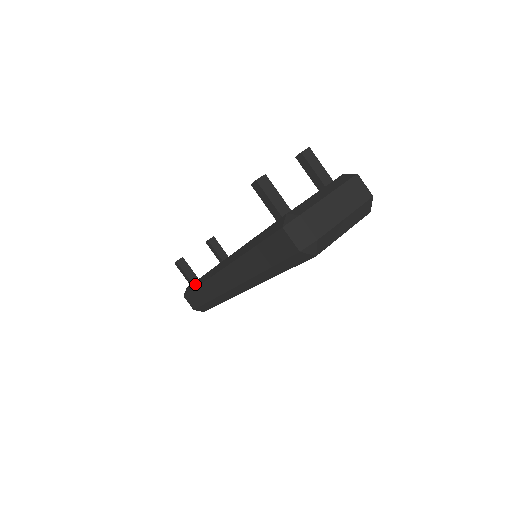
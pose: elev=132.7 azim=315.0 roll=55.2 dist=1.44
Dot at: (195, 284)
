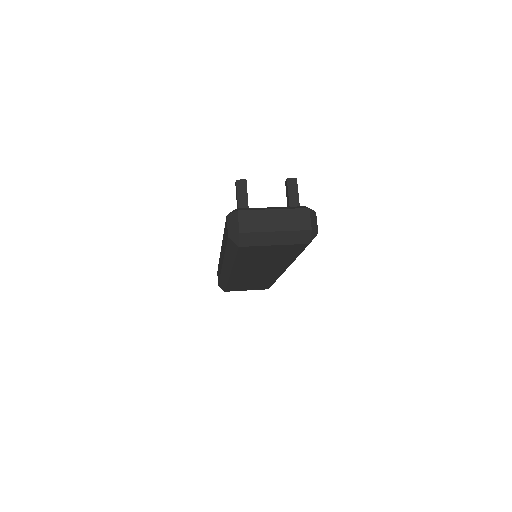
Dot at: occluded
